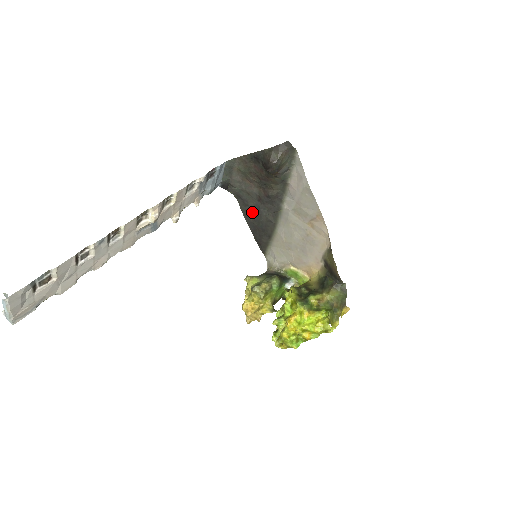
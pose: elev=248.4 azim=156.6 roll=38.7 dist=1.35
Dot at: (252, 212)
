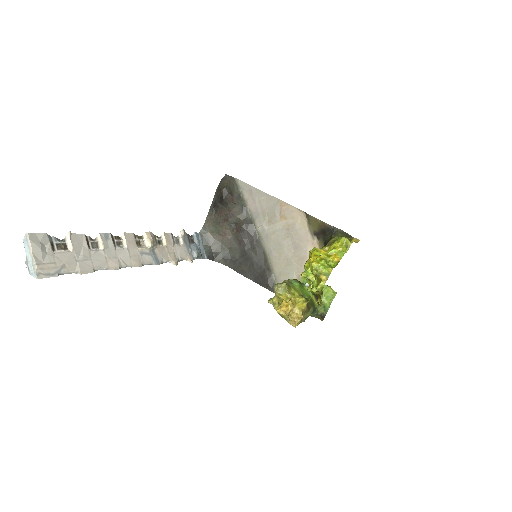
Dot at: (243, 262)
